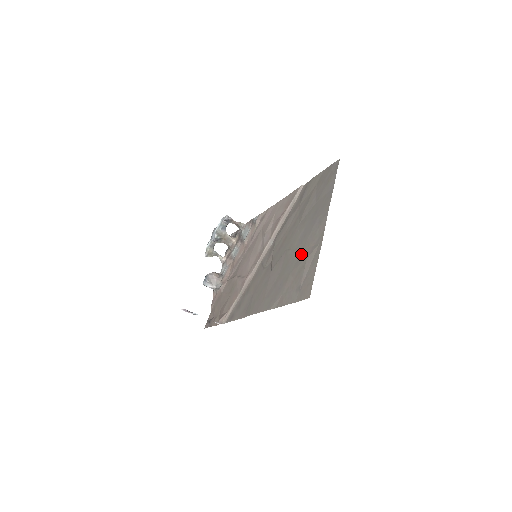
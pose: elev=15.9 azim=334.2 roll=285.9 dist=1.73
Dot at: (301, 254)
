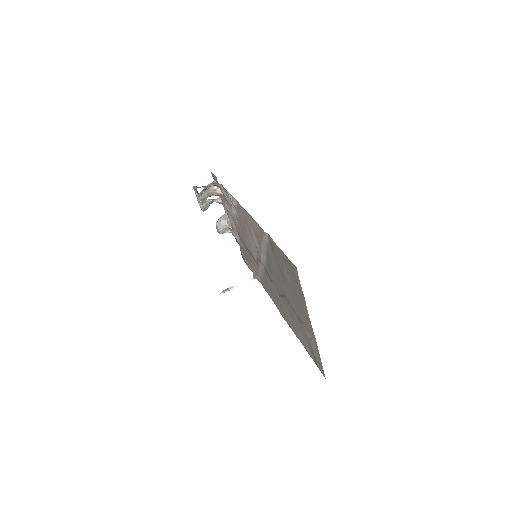
Dot at: (302, 326)
